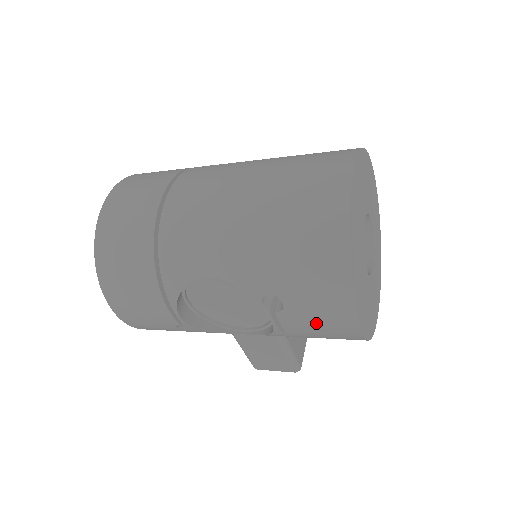
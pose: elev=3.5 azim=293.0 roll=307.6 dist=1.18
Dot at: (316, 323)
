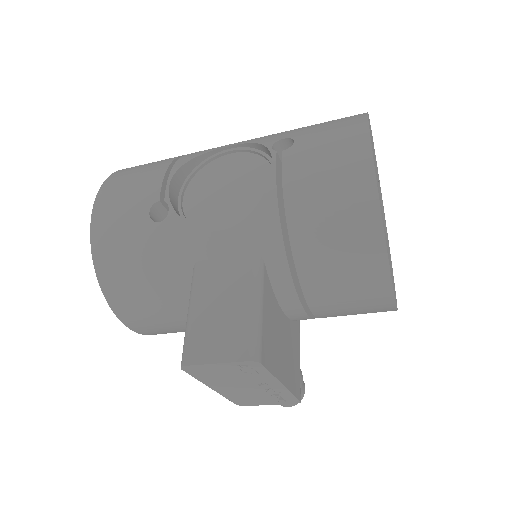
Dot at: (323, 154)
